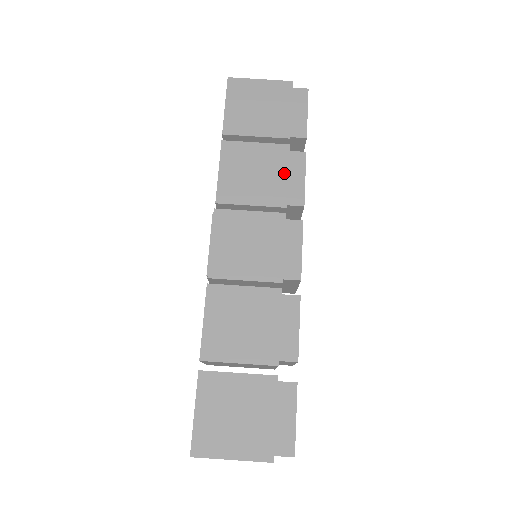
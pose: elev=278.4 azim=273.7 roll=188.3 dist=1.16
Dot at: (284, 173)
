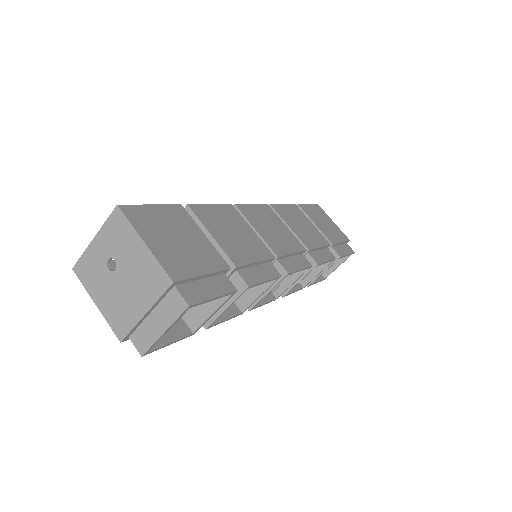
Dot at: (319, 244)
